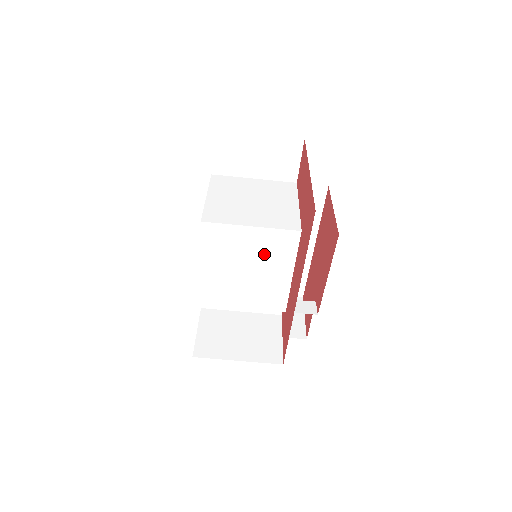
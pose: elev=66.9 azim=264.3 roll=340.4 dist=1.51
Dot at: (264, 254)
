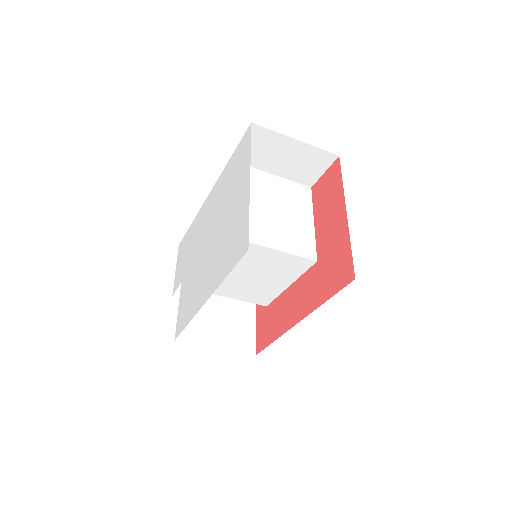
Dot at: (272, 268)
